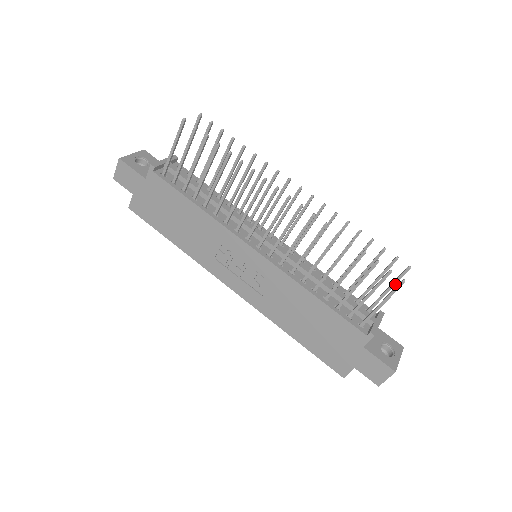
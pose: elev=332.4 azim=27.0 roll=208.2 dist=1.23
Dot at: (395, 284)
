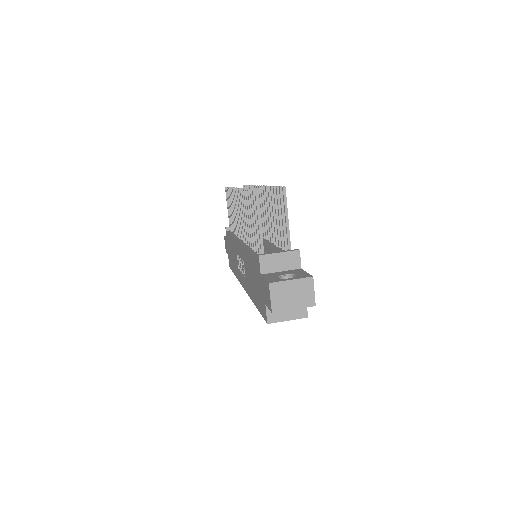
Dot at: (285, 210)
